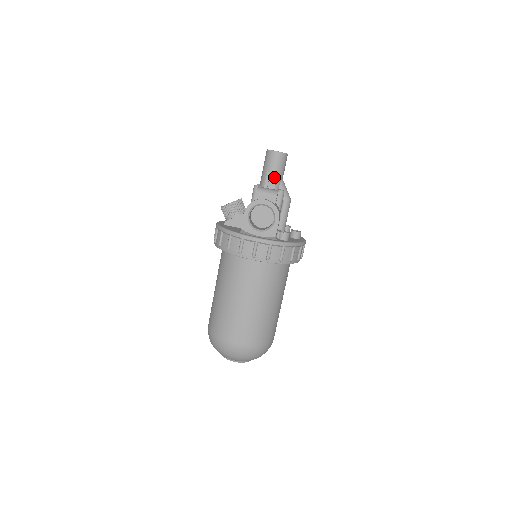
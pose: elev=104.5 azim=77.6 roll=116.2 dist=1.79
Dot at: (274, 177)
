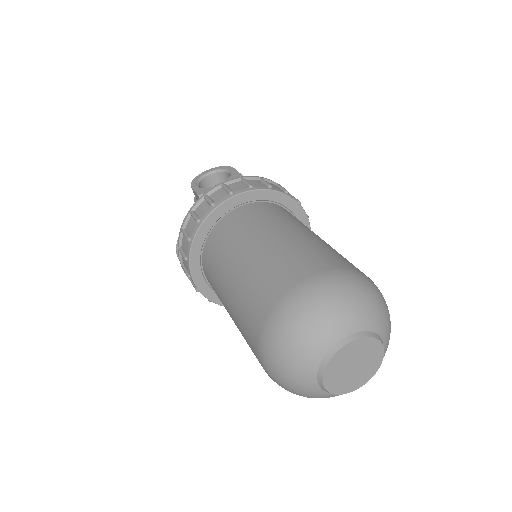
Dot at: occluded
